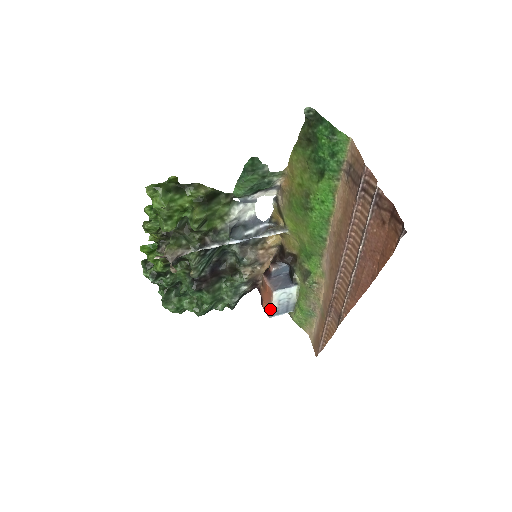
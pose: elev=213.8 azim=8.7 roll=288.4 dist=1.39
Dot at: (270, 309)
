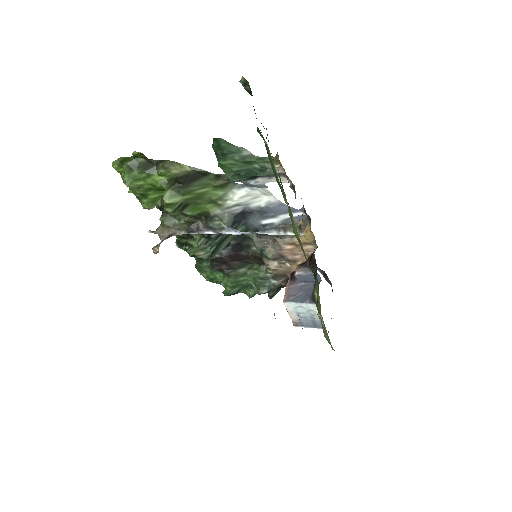
Dot at: (291, 317)
